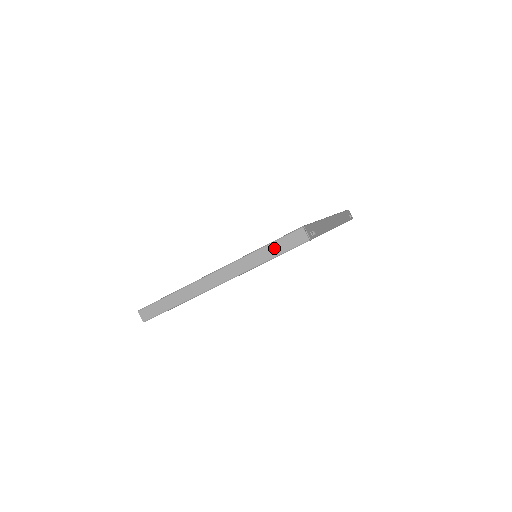
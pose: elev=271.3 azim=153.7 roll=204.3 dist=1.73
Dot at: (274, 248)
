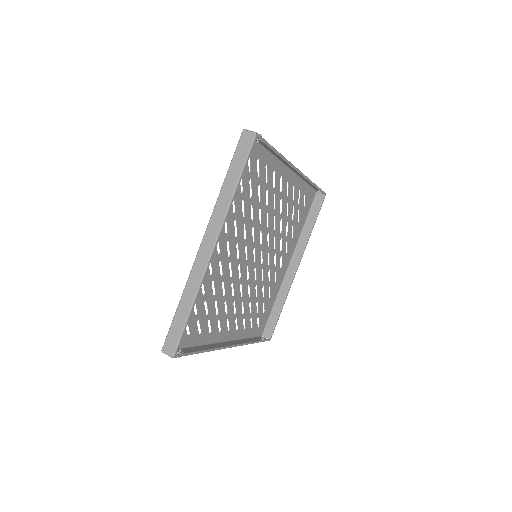
Dot at: (234, 168)
